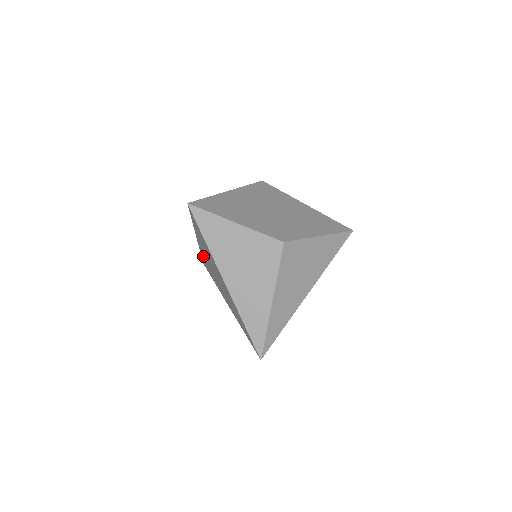
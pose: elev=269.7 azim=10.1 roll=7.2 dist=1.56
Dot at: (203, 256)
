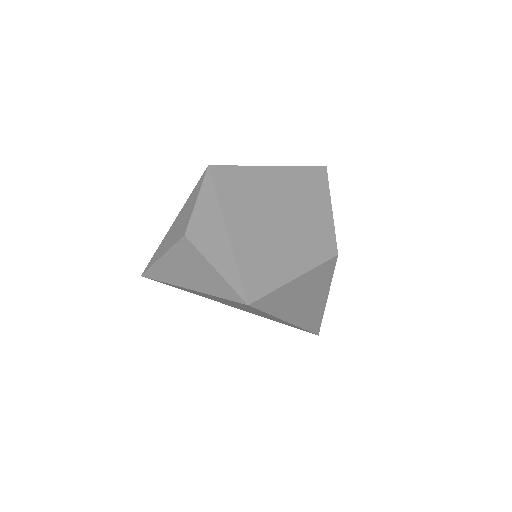
Dot at: (178, 287)
